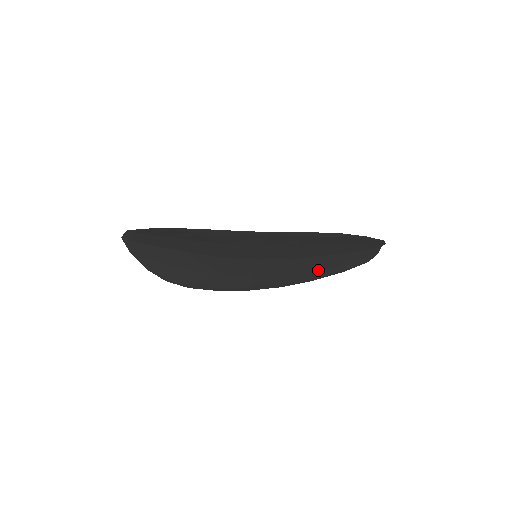
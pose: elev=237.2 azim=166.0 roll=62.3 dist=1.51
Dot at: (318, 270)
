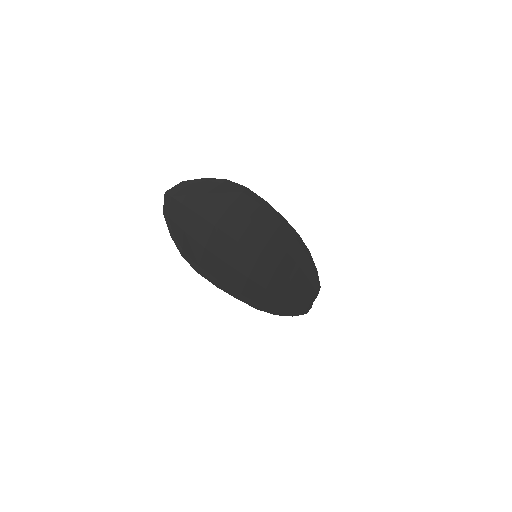
Dot at: (282, 302)
